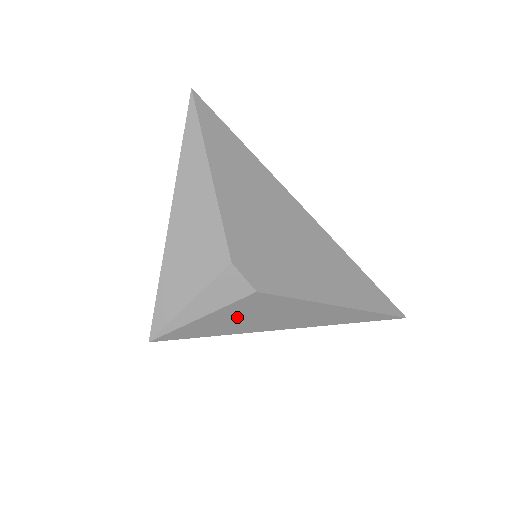
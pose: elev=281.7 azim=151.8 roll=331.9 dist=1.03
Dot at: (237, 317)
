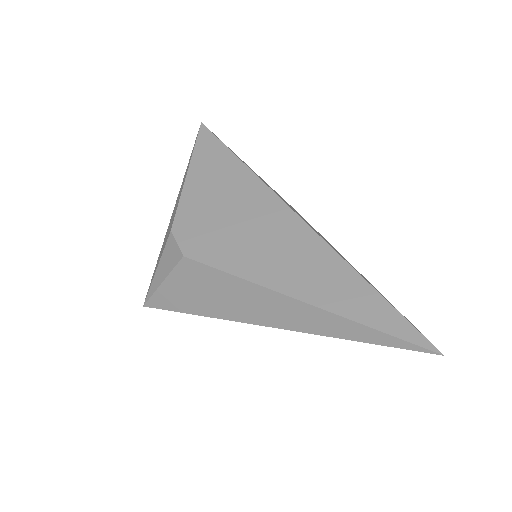
Dot at: (190, 290)
